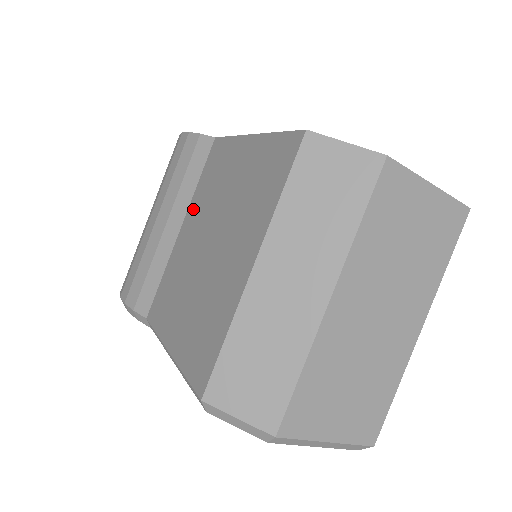
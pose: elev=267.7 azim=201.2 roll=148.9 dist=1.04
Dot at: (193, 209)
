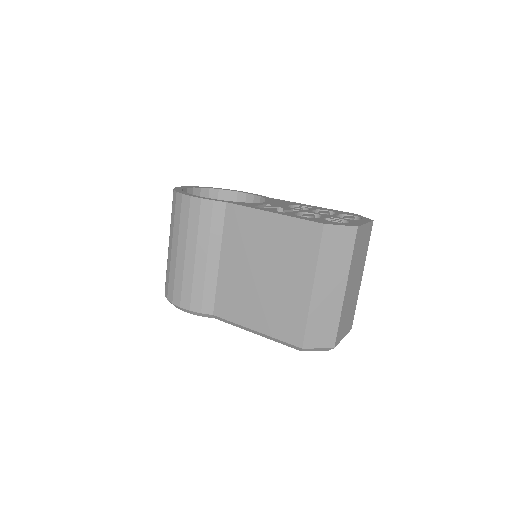
Dot at: (229, 249)
